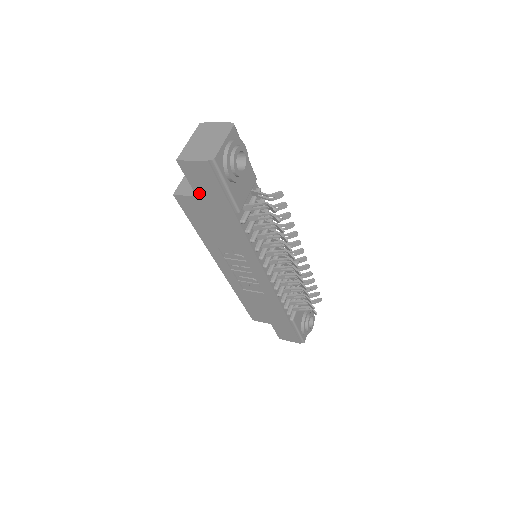
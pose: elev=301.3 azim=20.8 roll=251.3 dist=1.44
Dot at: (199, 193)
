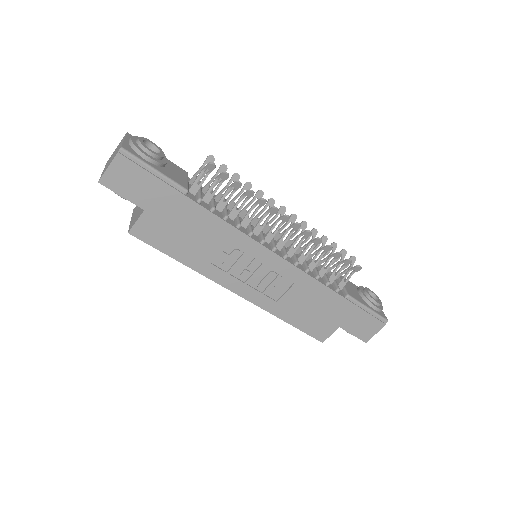
Dot at: (142, 203)
